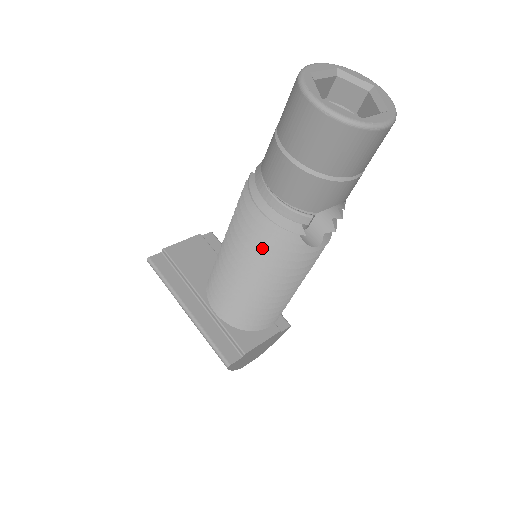
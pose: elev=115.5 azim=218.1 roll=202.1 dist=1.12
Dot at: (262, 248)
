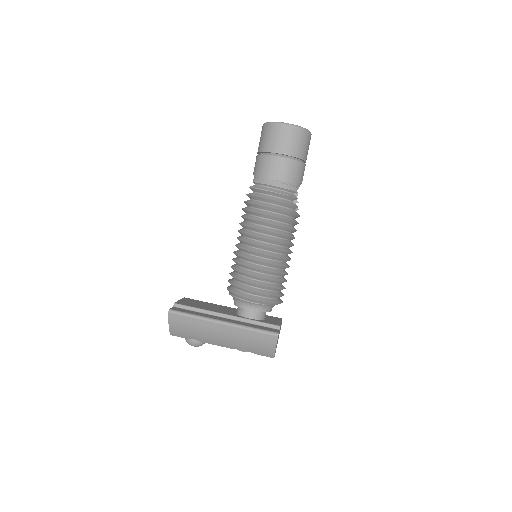
Dot at: (279, 217)
